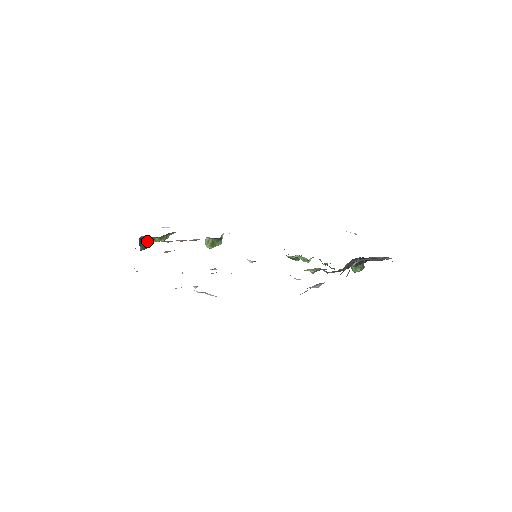
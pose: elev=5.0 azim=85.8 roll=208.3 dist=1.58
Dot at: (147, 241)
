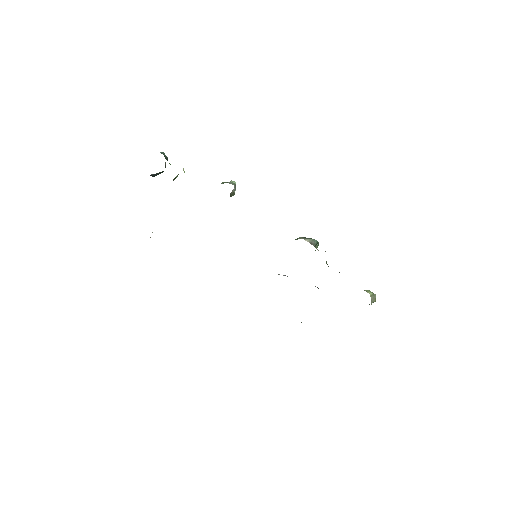
Dot at: (160, 173)
